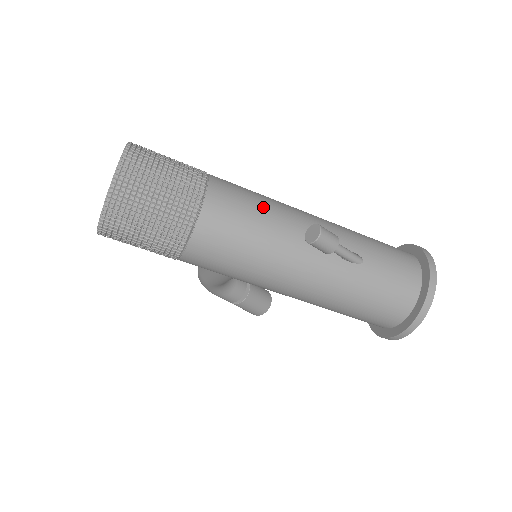
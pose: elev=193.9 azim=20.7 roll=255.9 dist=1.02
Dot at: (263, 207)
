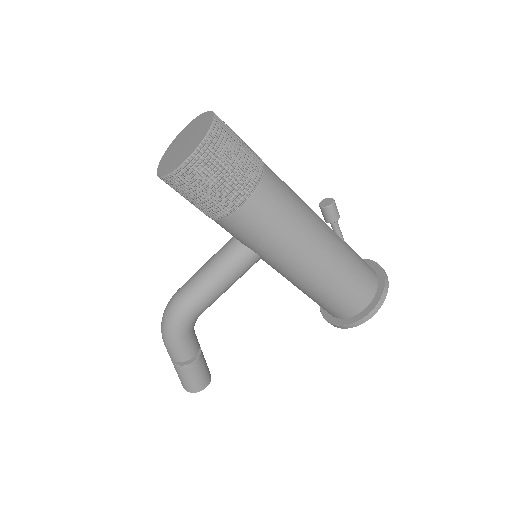
Dot at: occluded
